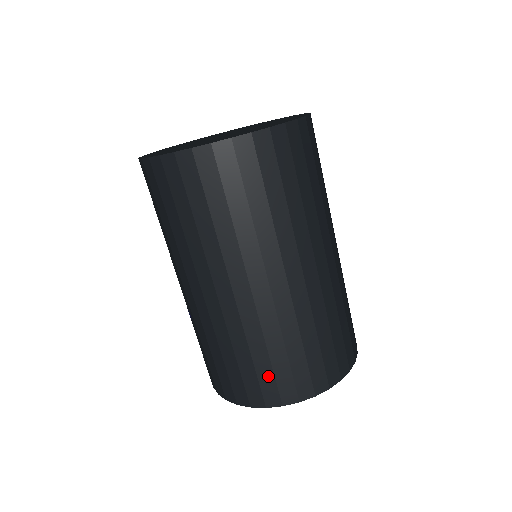
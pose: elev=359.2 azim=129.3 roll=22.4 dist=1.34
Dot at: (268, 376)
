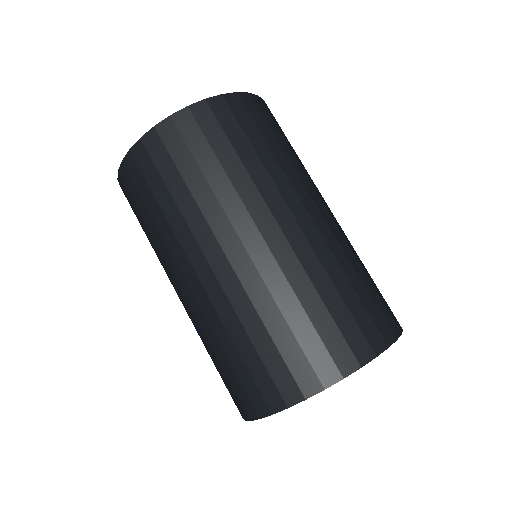
Dot at: (294, 351)
